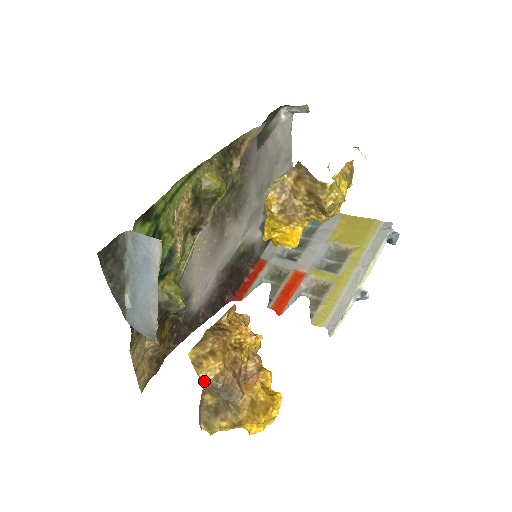
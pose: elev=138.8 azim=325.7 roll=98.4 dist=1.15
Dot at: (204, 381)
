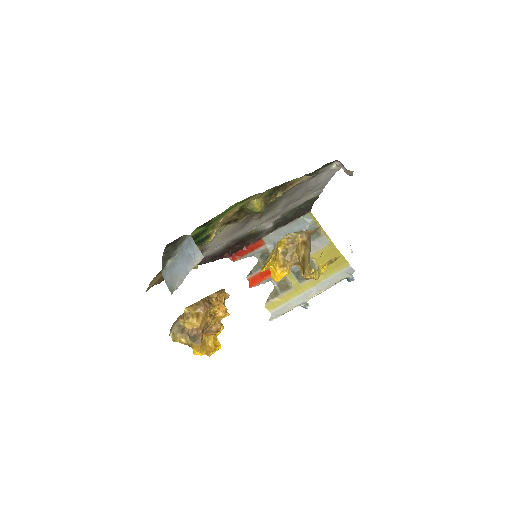
Dot at: (185, 327)
